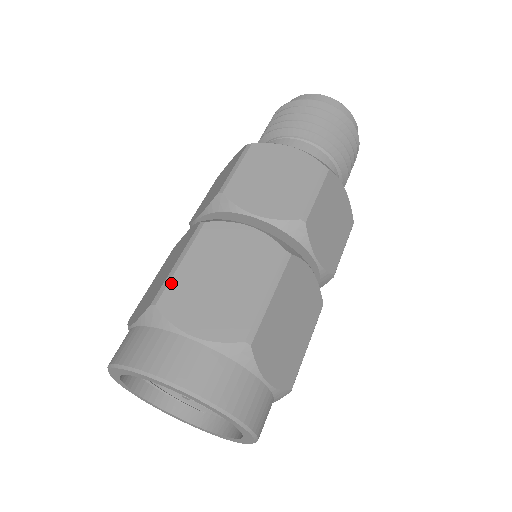
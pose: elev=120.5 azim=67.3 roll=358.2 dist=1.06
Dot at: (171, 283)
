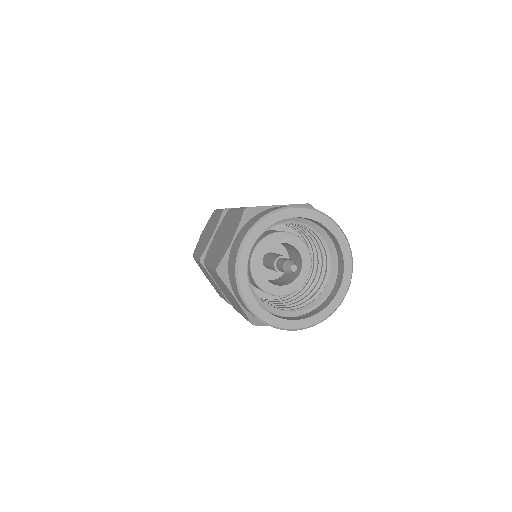
Dot at: occluded
